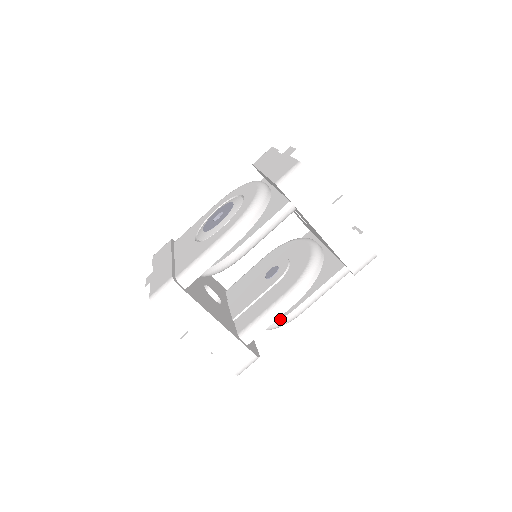
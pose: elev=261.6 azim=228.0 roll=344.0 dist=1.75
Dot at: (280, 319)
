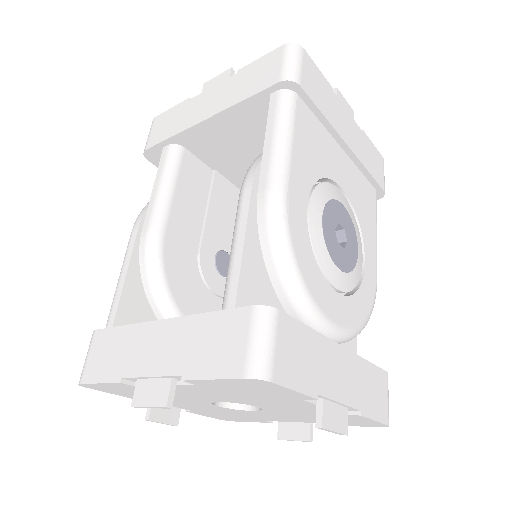
Dot at: (258, 230)
